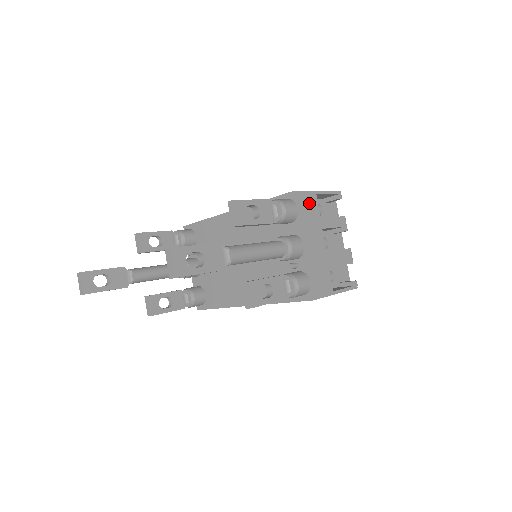
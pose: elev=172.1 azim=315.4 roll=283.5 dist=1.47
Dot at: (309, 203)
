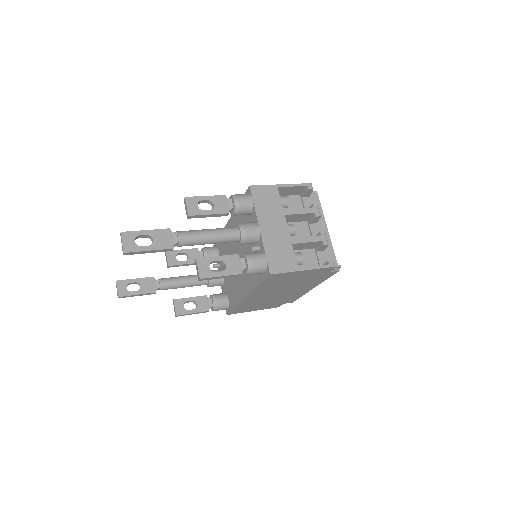
Dot at: (268, 195)
